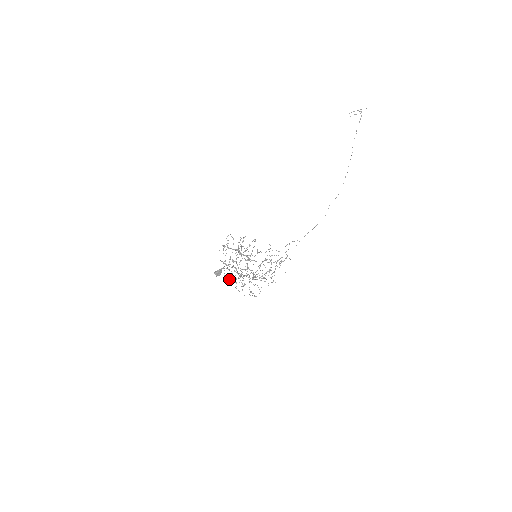
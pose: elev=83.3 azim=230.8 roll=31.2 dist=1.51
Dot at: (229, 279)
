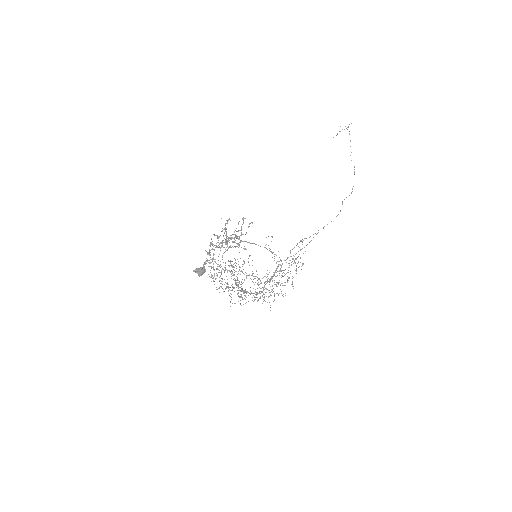
Dot at: (224, 291)
